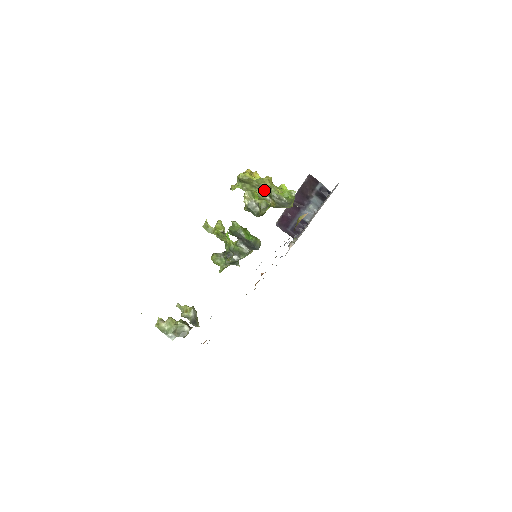
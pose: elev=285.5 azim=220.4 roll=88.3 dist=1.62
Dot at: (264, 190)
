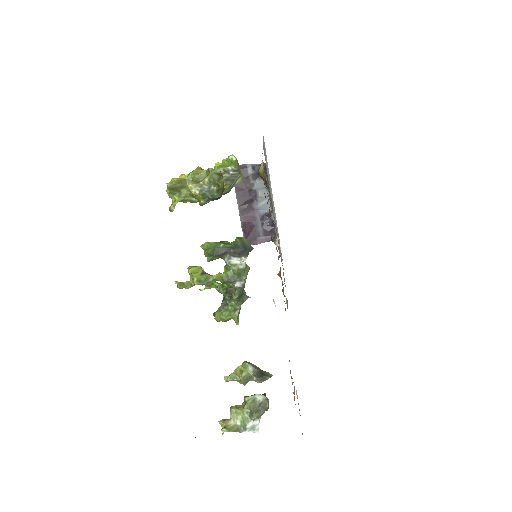
Dot at: occluded
